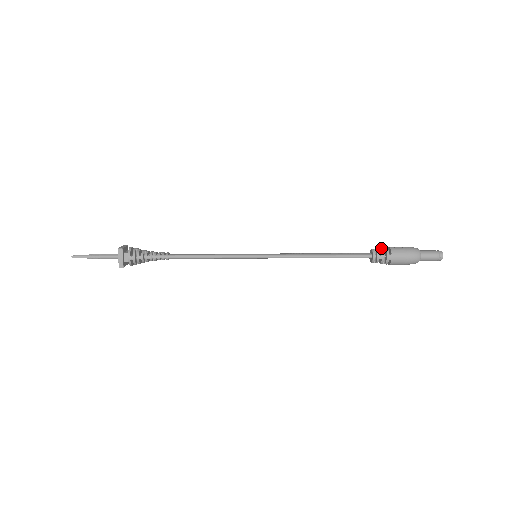
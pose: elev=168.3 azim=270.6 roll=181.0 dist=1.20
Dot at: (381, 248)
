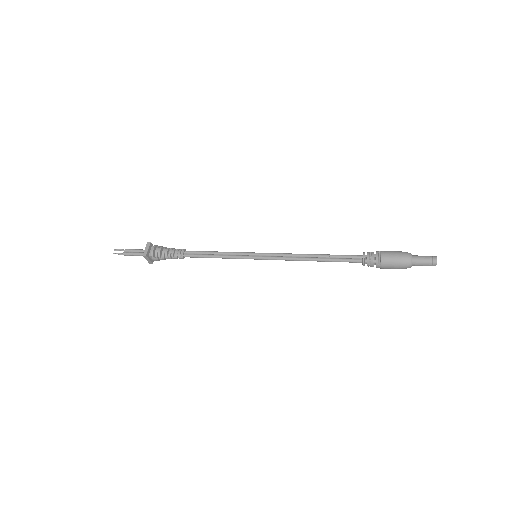
Dot at: (372, 257)
